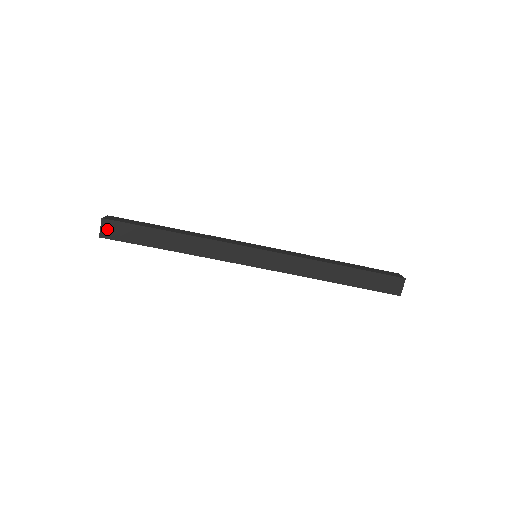
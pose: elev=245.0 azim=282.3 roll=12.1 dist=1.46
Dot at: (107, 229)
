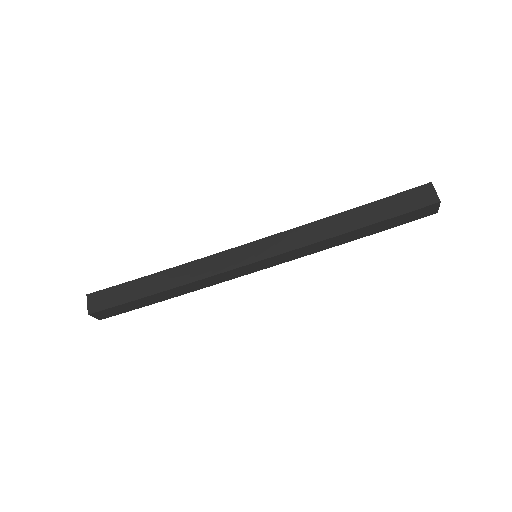
Dot at: (94, 303)
